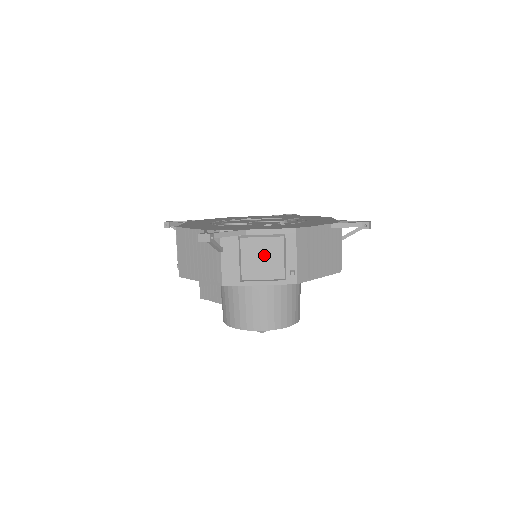
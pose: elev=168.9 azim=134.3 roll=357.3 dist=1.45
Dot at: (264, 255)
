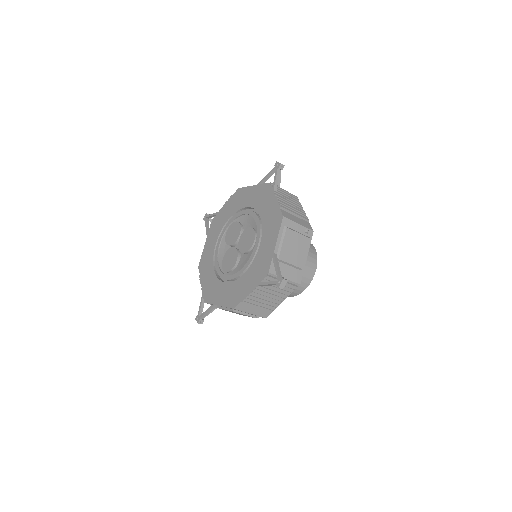
Dot at: (293, 246)
